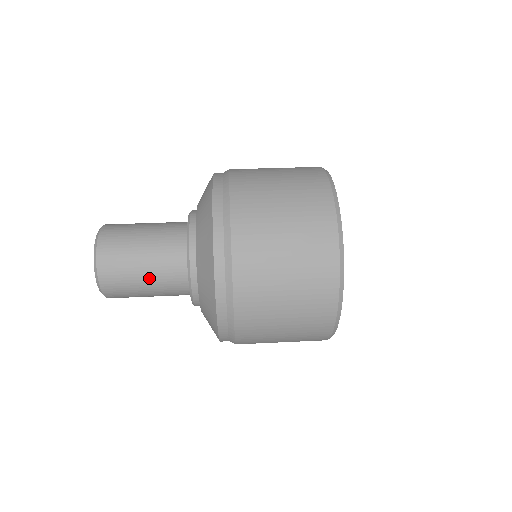
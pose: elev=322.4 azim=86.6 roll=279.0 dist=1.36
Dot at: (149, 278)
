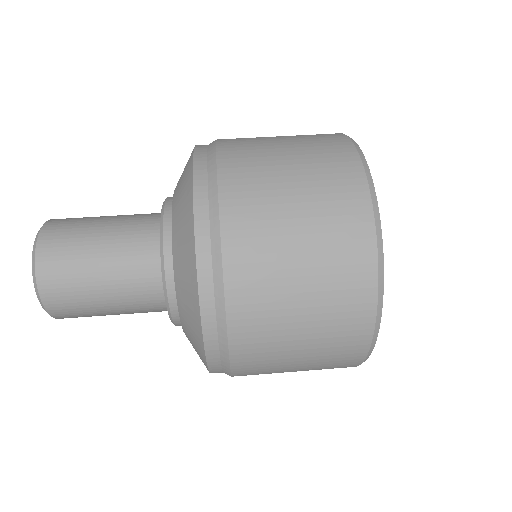
Dot at: (107, 269)
